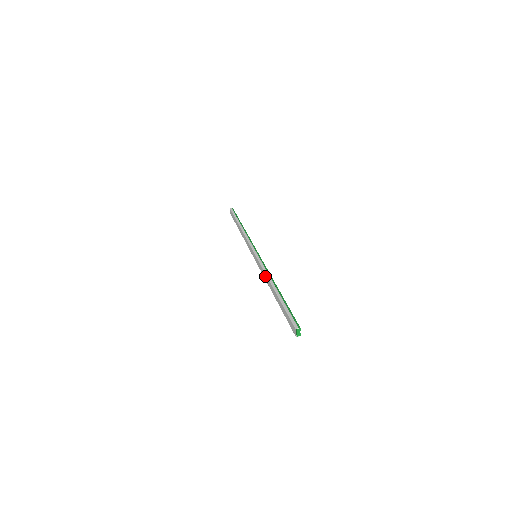
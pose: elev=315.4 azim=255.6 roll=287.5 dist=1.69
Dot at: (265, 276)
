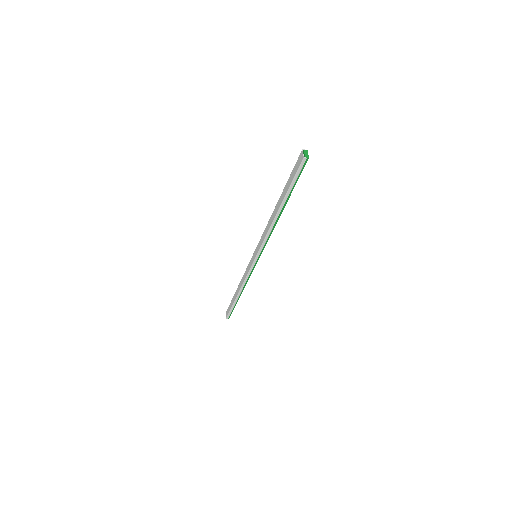
Dot at: (267, 227)
